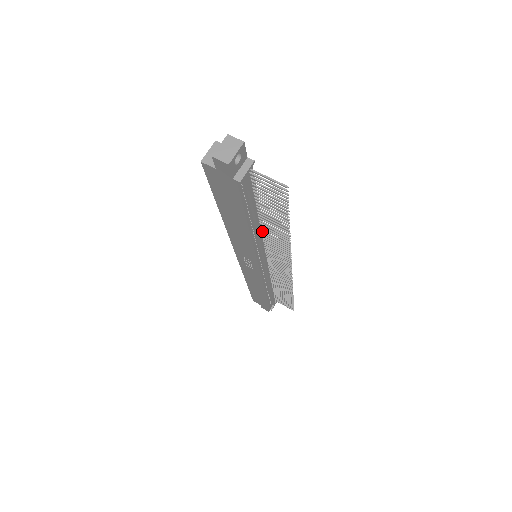
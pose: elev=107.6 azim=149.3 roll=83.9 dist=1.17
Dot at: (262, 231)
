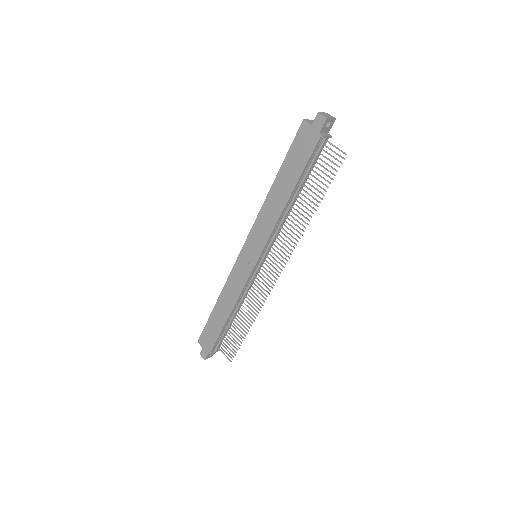
Dot at: (287, 217)
